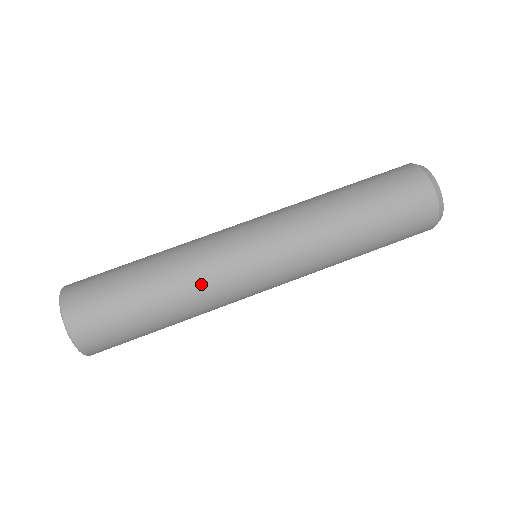
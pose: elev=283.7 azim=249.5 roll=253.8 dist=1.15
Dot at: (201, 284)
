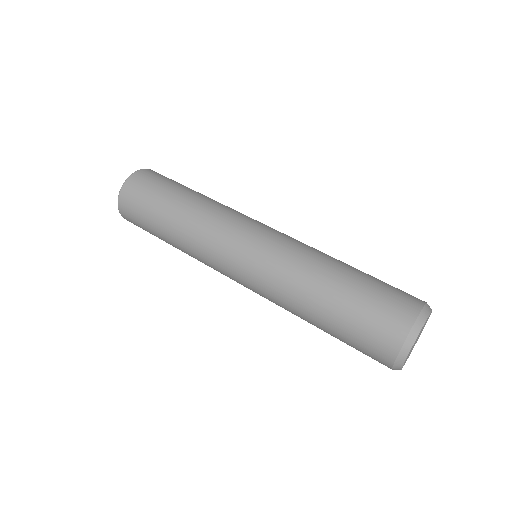
Dot at: (195, 241)
